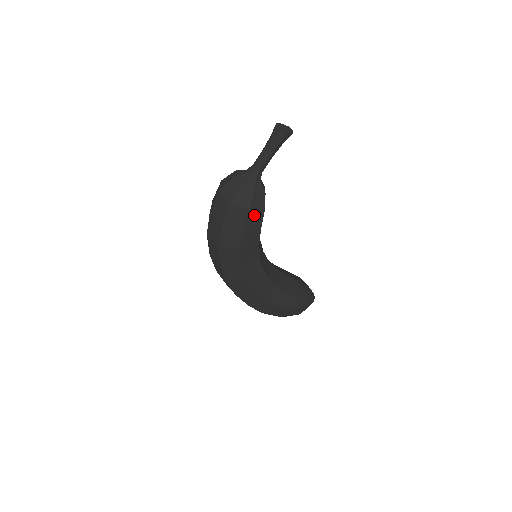
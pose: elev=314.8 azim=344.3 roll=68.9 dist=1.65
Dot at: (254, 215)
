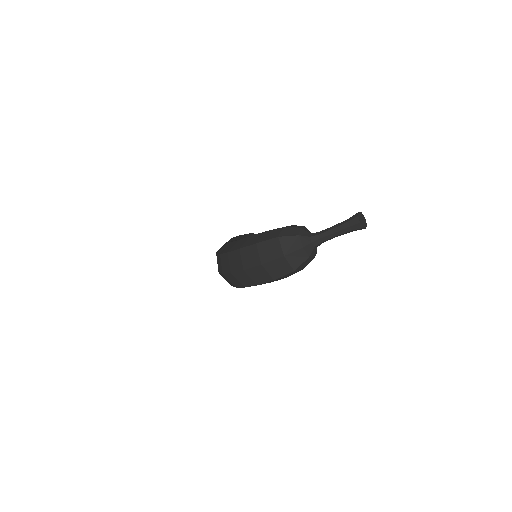
Dot at: occluded
